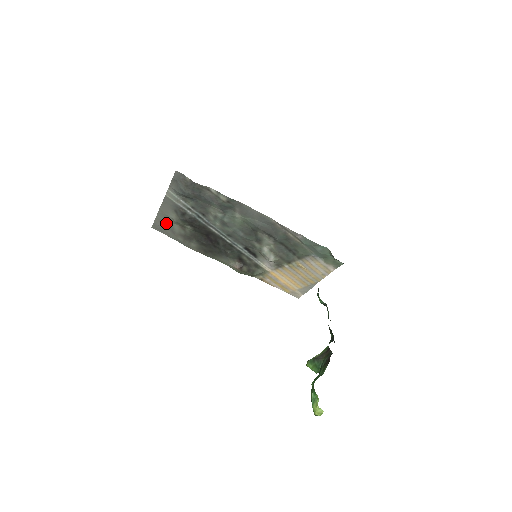
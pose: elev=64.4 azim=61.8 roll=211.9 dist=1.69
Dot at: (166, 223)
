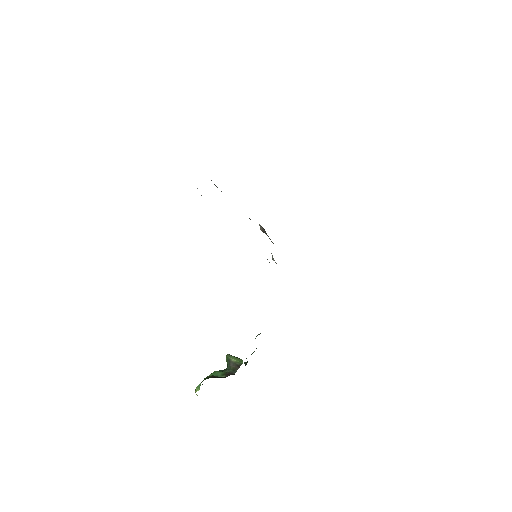
Dot at: occluded
